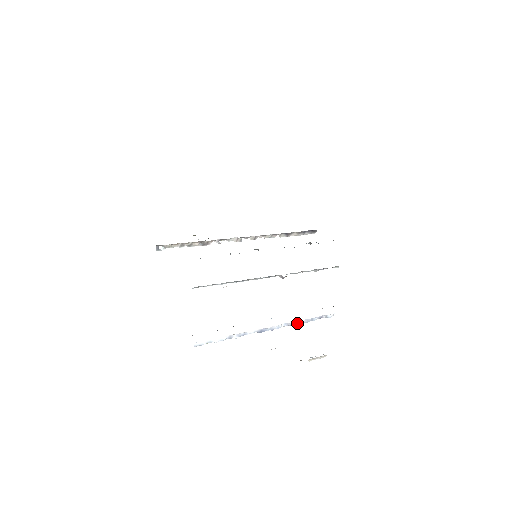
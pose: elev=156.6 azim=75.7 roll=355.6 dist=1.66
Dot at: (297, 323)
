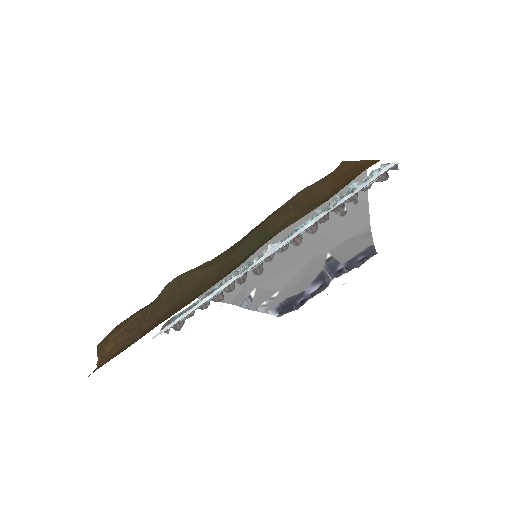
Dot at: occluded
